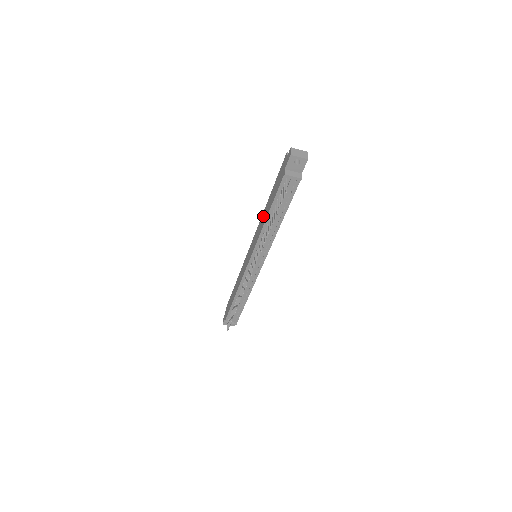
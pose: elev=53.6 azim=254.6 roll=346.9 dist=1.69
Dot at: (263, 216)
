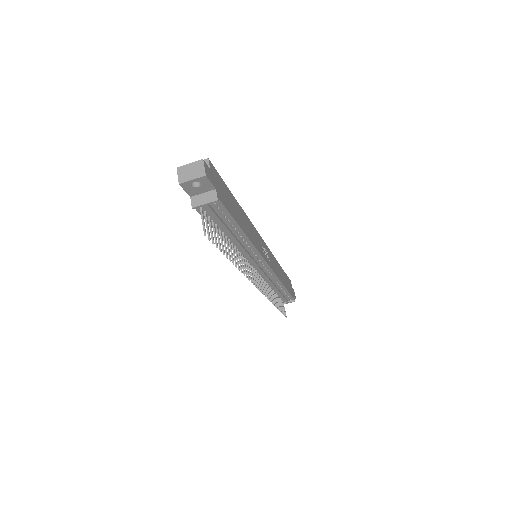
Dot at: occluded
